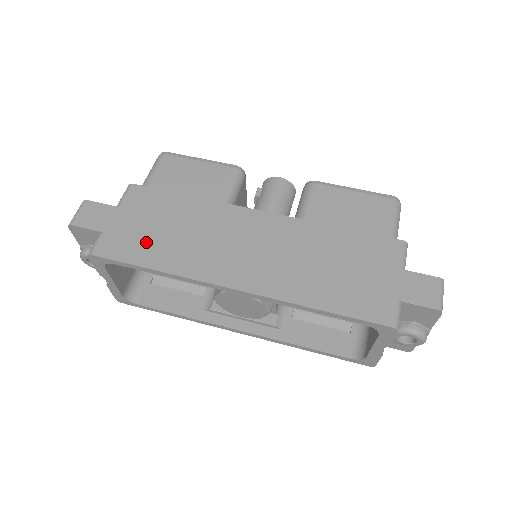
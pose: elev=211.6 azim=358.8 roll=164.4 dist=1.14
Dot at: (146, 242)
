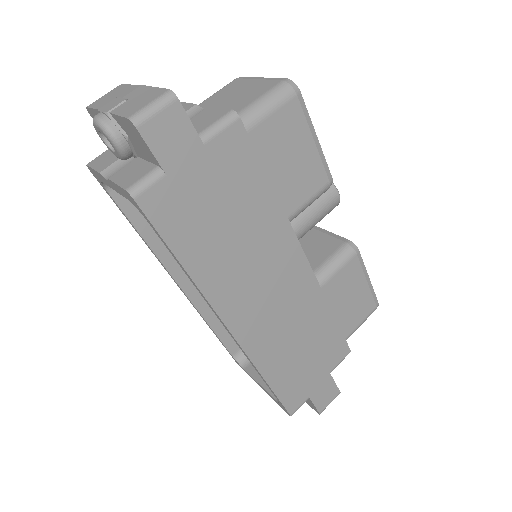
Dot at: (200, 226)
